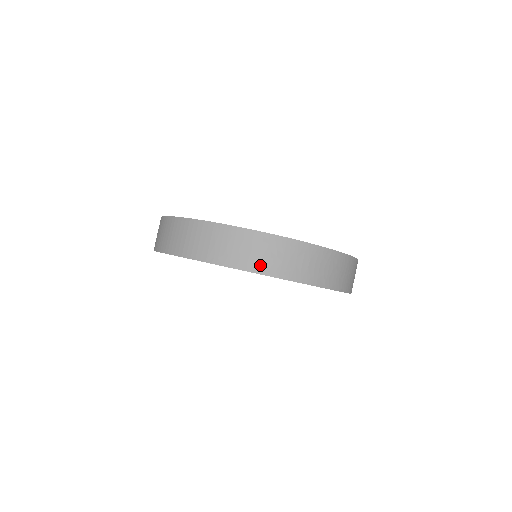
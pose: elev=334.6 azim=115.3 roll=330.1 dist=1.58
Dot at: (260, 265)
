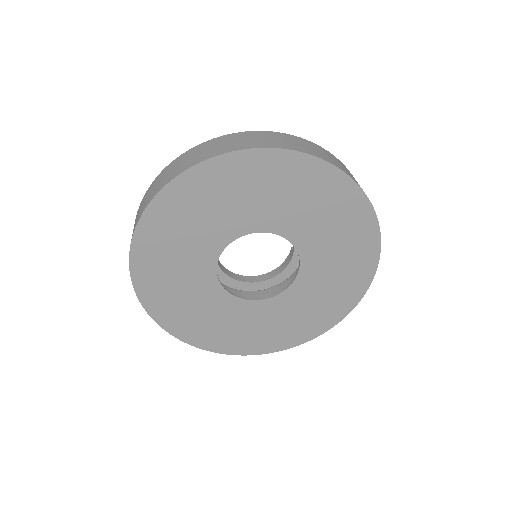
Dot at: (325, 157)
